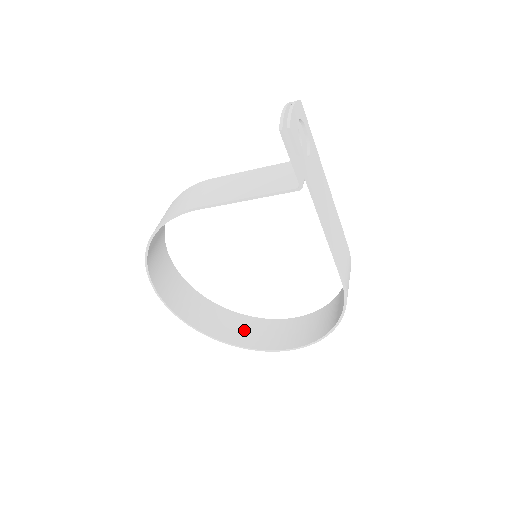
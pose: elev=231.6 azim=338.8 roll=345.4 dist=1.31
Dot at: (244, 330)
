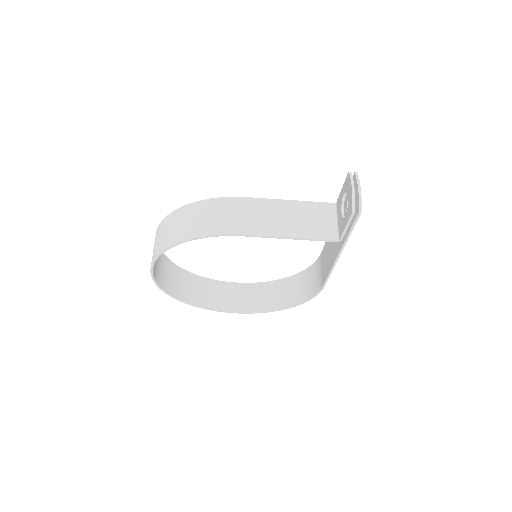
Dot at: (206, 292)
